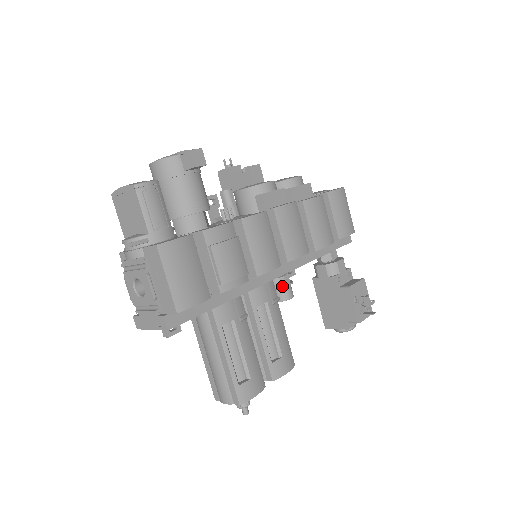
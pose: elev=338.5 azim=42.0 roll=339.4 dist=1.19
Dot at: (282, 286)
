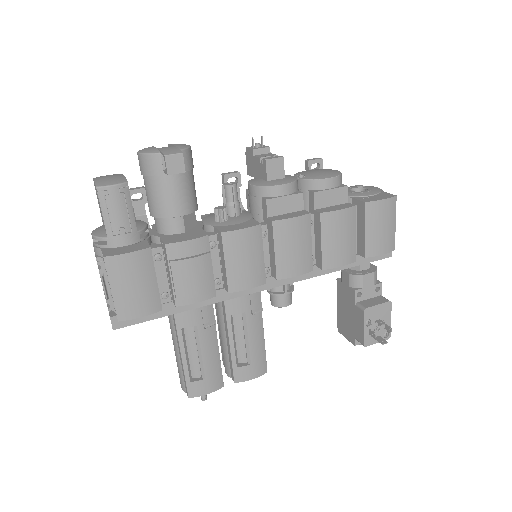
Dot at: (276, 293)
